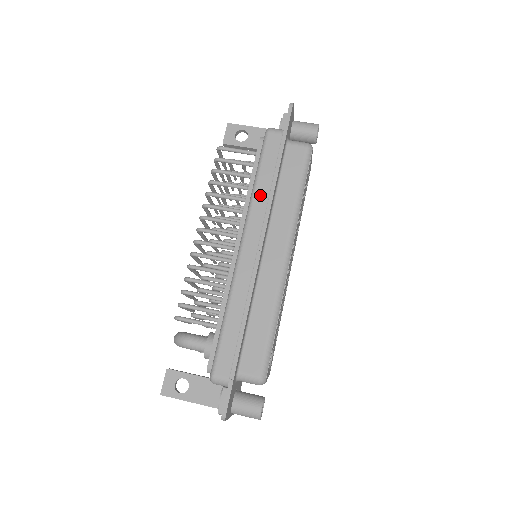
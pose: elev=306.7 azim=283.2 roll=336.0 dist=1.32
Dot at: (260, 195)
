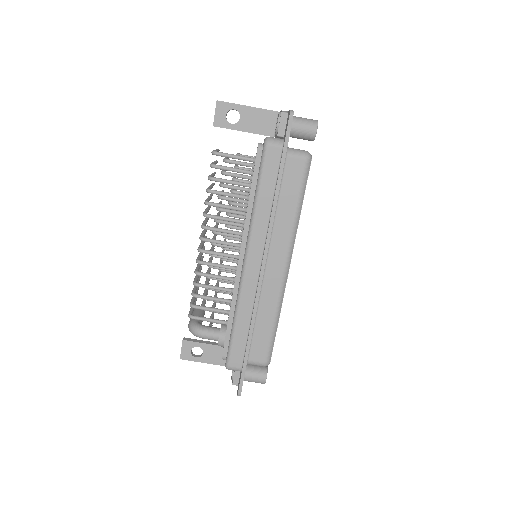
Dot at: (261, 215)
